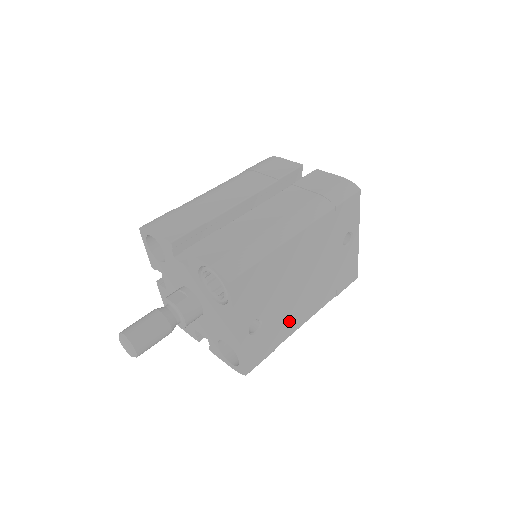
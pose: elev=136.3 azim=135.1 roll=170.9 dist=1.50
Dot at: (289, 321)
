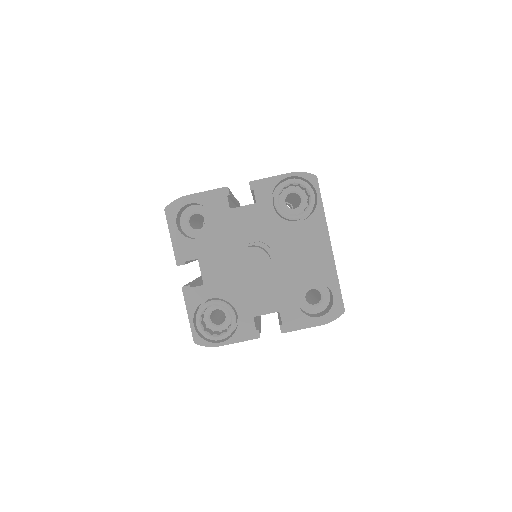
Dot at: occluded
